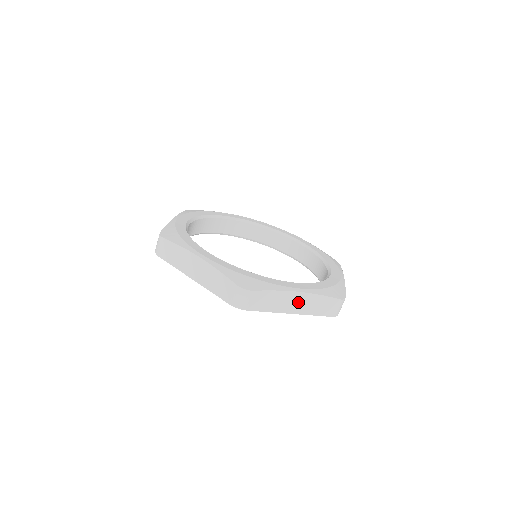
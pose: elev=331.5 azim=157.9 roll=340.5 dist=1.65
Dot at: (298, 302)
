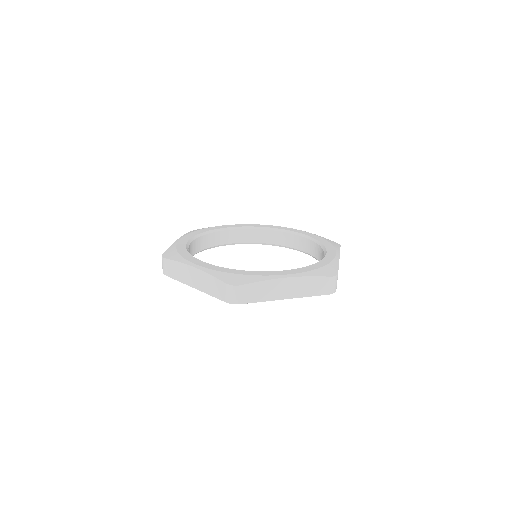
Dot at: occluded
